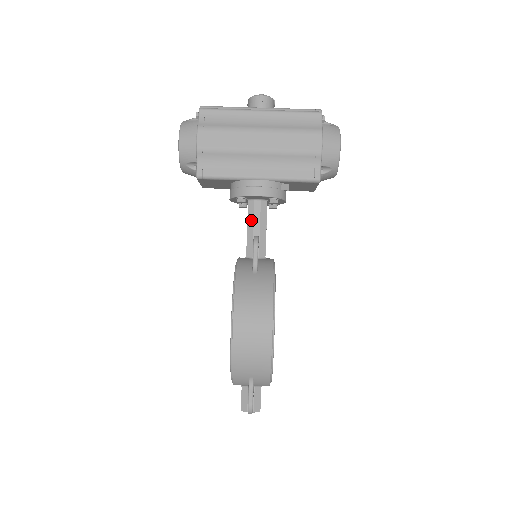
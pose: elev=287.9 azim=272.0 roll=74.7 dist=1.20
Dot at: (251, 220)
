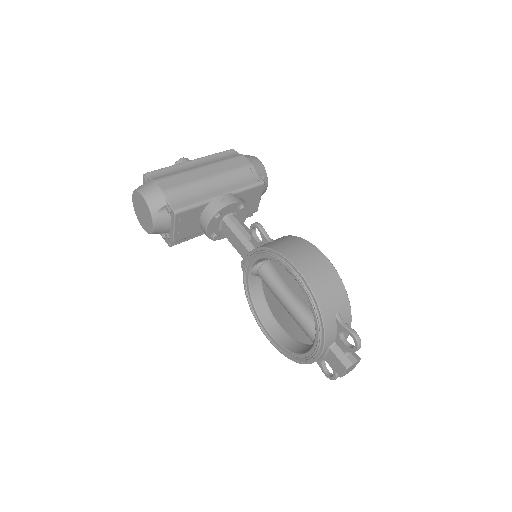
Dot at: (235, 229)
